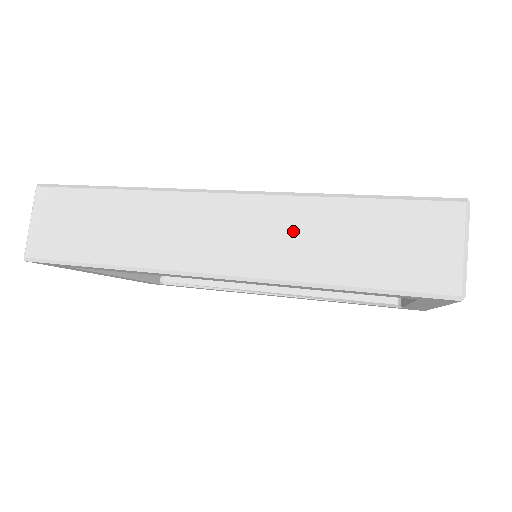
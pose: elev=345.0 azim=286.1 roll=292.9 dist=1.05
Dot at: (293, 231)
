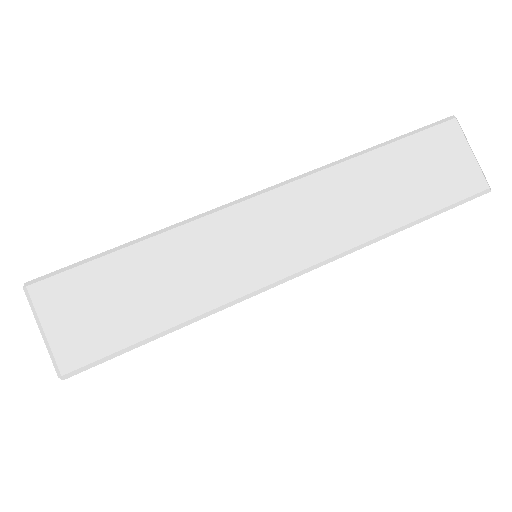
Dot at: (347, 198)
